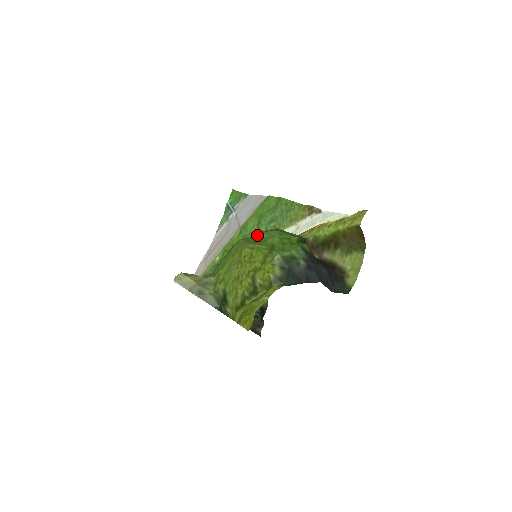
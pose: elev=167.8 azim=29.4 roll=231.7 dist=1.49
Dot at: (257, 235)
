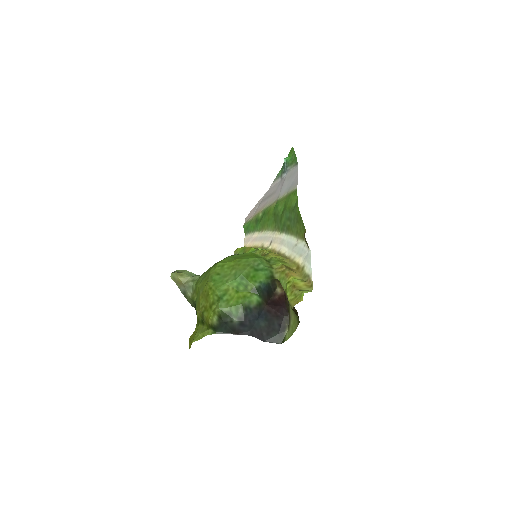
Dot at: (233, 264)
